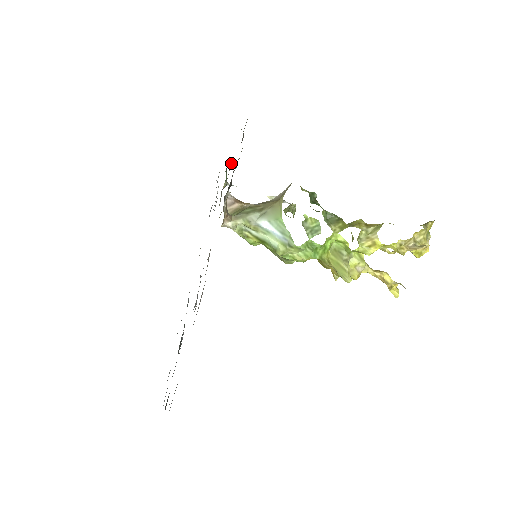
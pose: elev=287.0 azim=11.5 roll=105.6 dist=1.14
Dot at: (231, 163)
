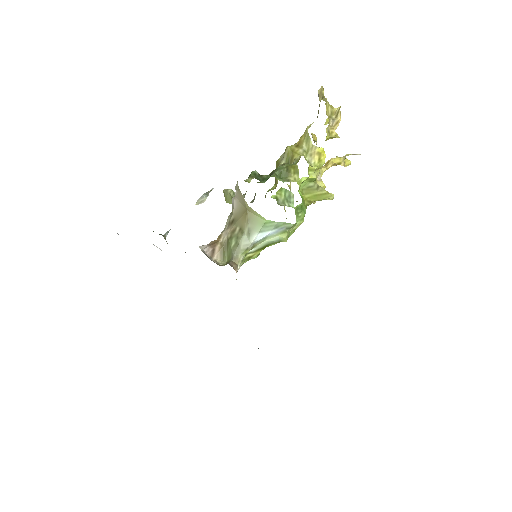
Dot at: occluded
